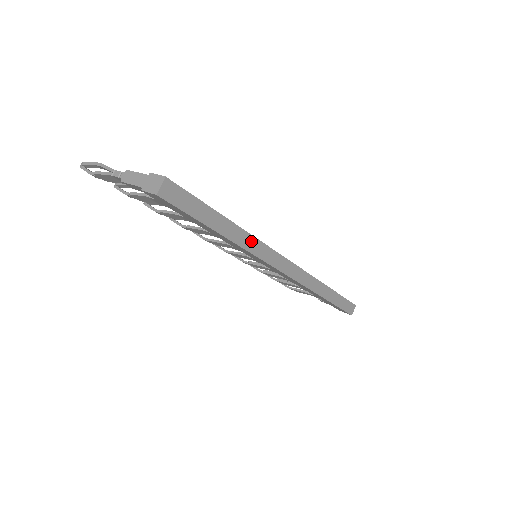
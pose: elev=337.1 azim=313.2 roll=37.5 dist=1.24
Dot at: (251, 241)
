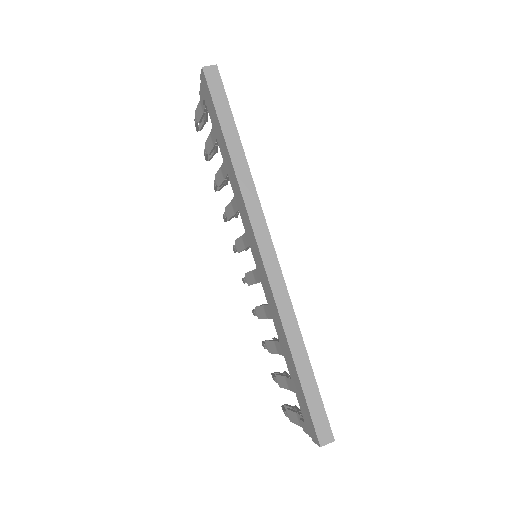
Dot at: (247, 179)
